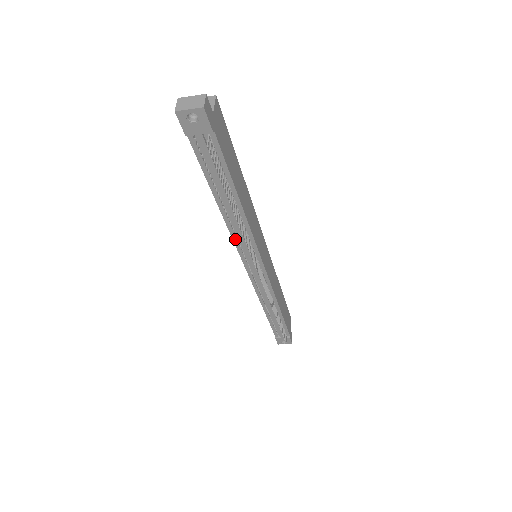
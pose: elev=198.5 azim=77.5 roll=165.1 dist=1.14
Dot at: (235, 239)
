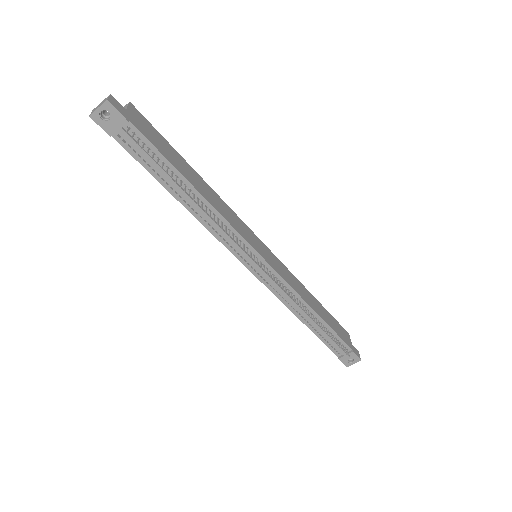
Dot at: (218, 237)
